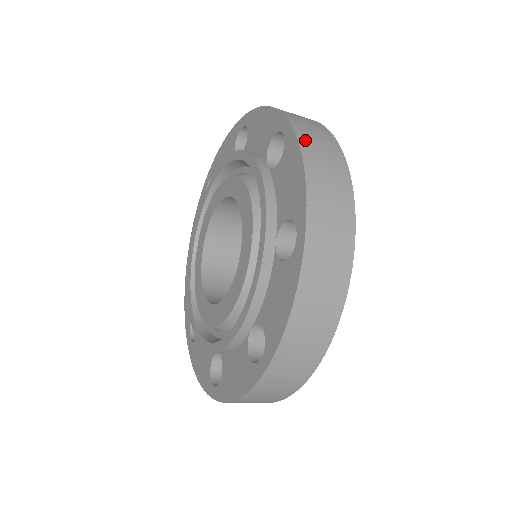
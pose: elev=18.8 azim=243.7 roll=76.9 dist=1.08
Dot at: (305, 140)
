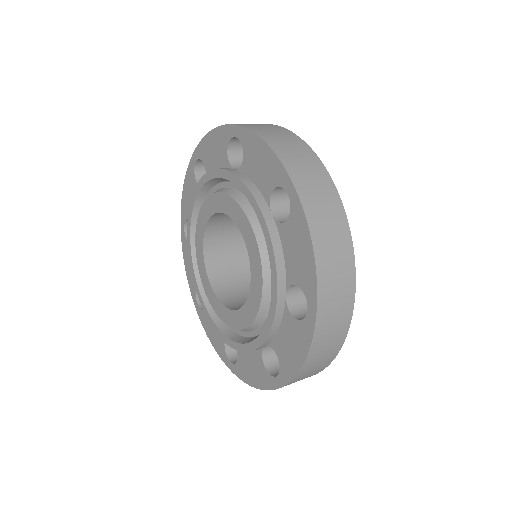
Dot at: (256, 130)
